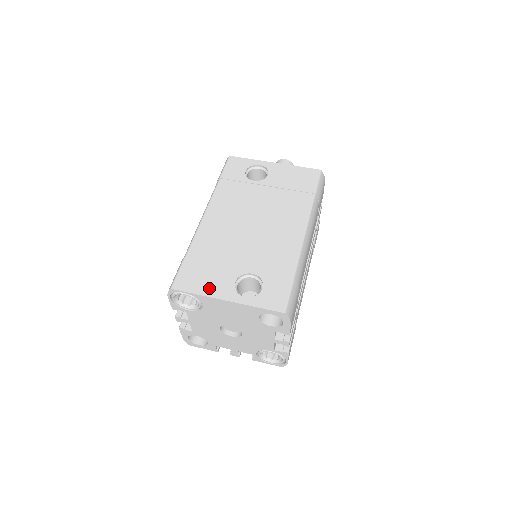
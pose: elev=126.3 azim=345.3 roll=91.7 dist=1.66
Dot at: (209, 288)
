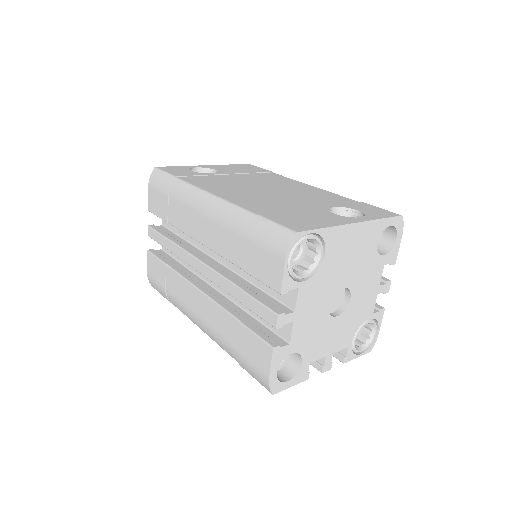
Dot at: (326, 221)
